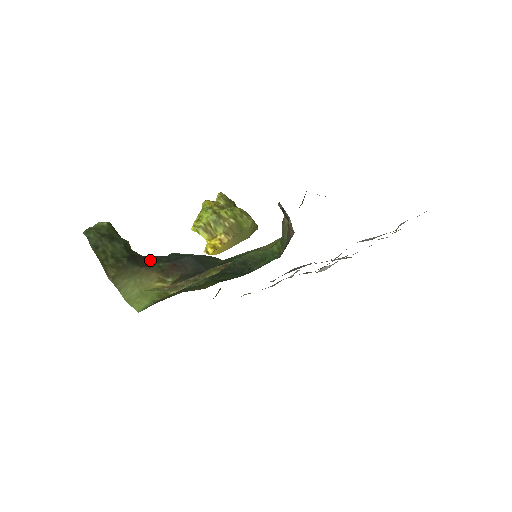
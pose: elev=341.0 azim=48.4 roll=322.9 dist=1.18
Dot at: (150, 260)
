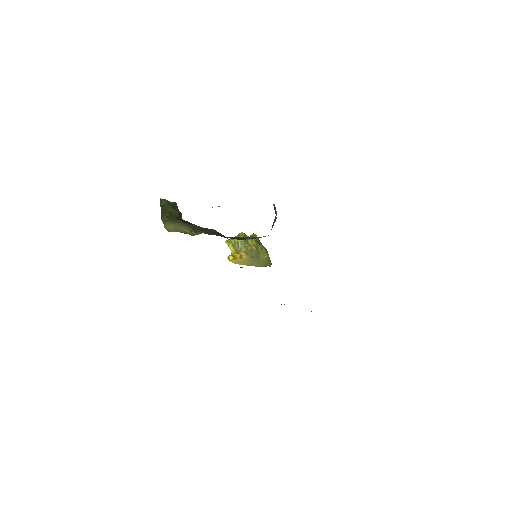
Dot at: (189, 223)
